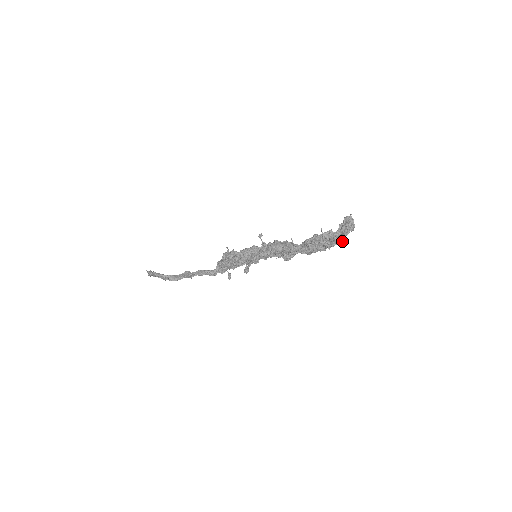
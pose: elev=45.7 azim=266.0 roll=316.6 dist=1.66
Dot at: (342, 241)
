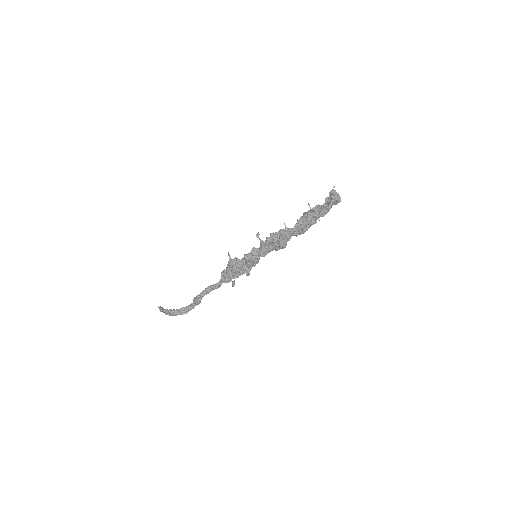
Dot at: (329, 208)
